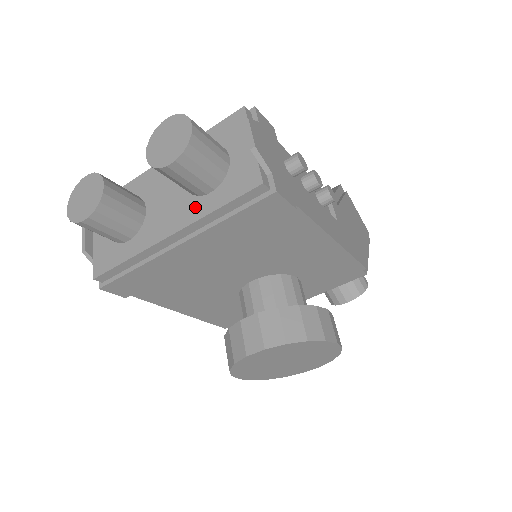
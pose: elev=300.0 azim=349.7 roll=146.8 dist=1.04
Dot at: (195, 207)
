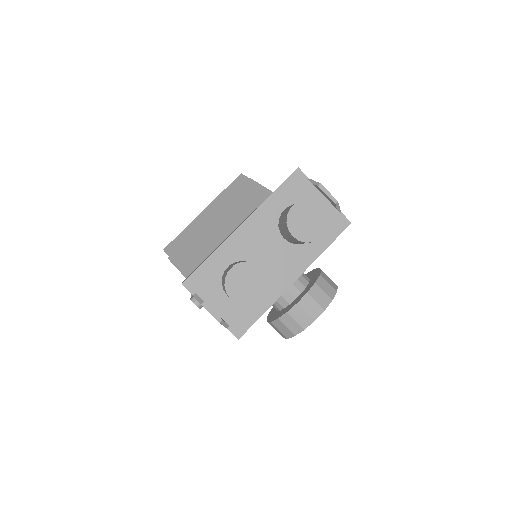
Dot at: (305, 252)
